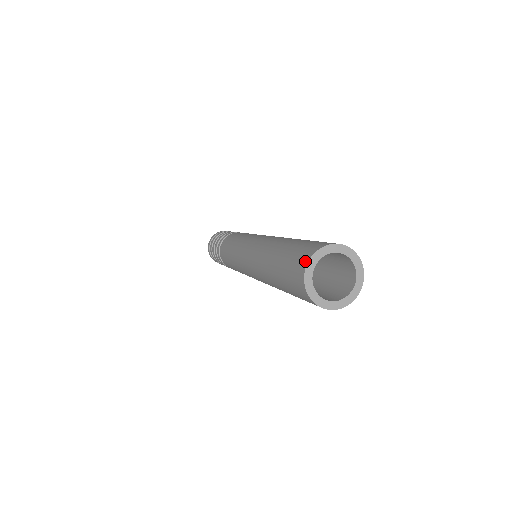
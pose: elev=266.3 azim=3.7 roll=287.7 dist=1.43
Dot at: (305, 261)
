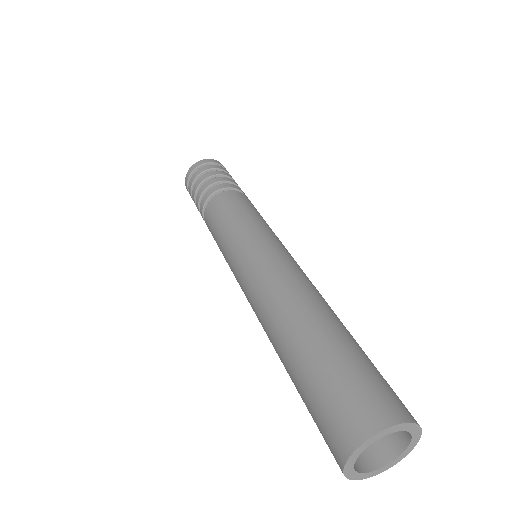
Dot at: (374, 425)
